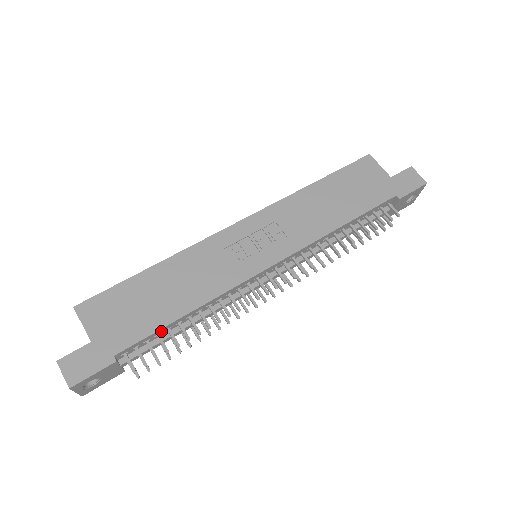
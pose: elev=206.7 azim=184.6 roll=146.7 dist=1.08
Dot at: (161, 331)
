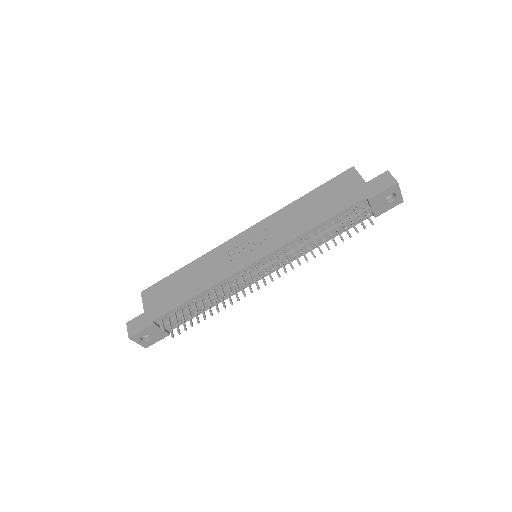
Dot at: (182, 307)
